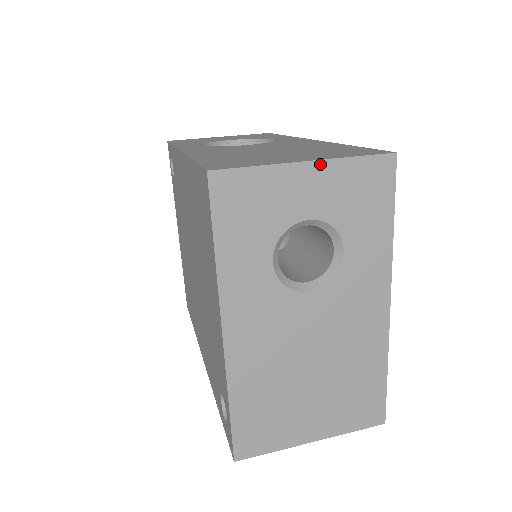
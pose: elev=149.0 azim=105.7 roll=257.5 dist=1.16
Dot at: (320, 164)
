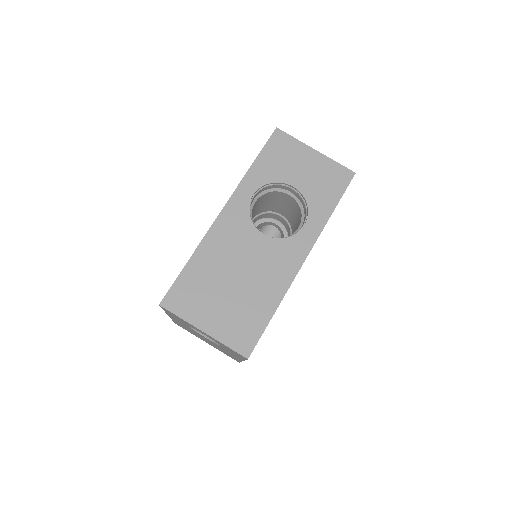
Dot at: occluded
